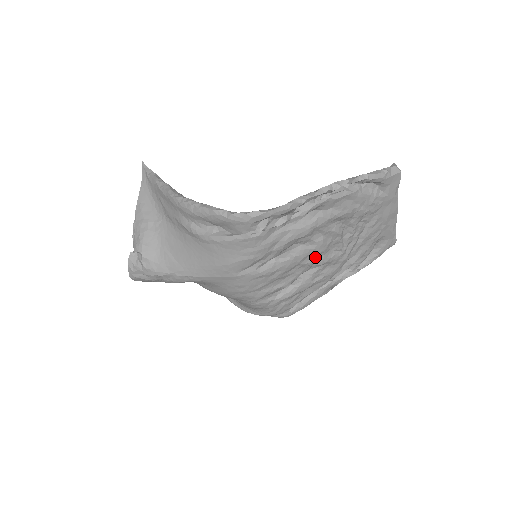
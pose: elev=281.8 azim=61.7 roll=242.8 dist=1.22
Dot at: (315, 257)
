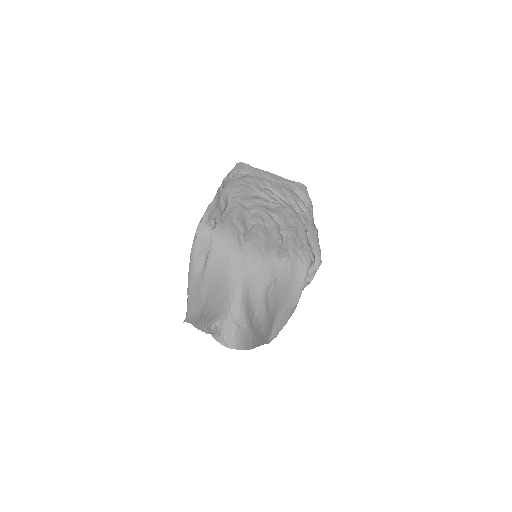
Dot at: (267, 215)
